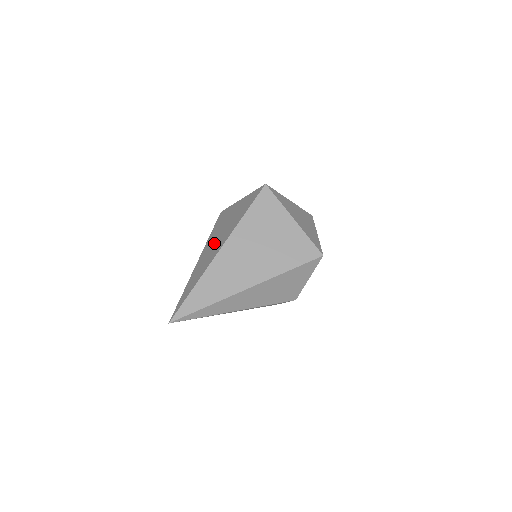
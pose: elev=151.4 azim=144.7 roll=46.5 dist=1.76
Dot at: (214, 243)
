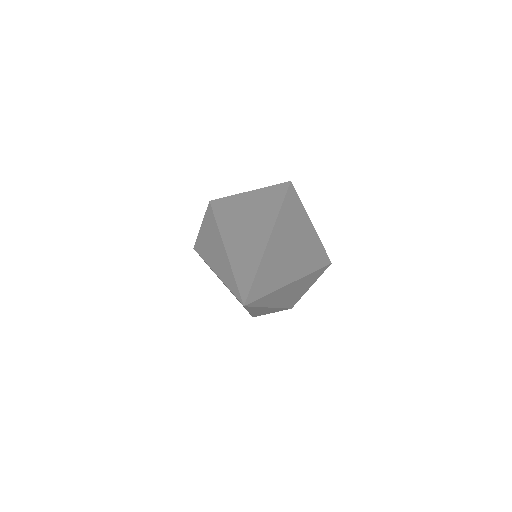
Dot at: (245, 227)
